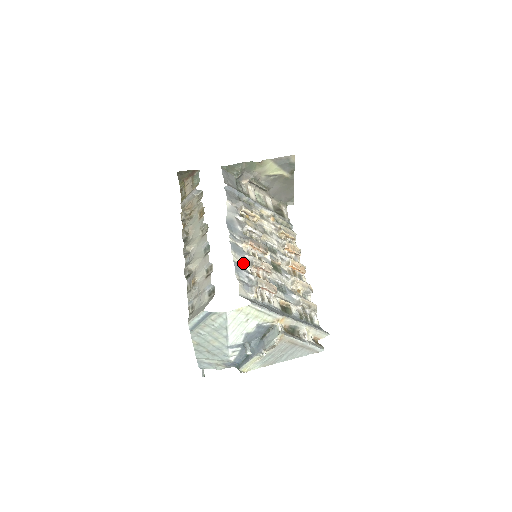
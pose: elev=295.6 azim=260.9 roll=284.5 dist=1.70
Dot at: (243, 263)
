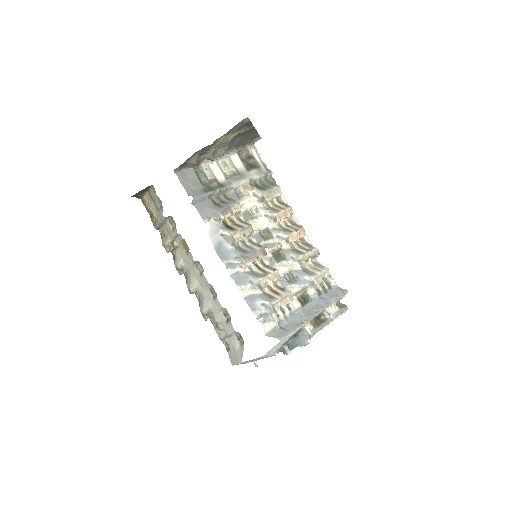
Dot at: (252, 290)
